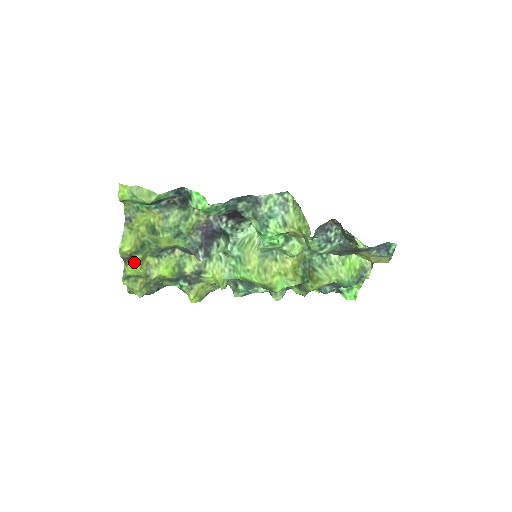
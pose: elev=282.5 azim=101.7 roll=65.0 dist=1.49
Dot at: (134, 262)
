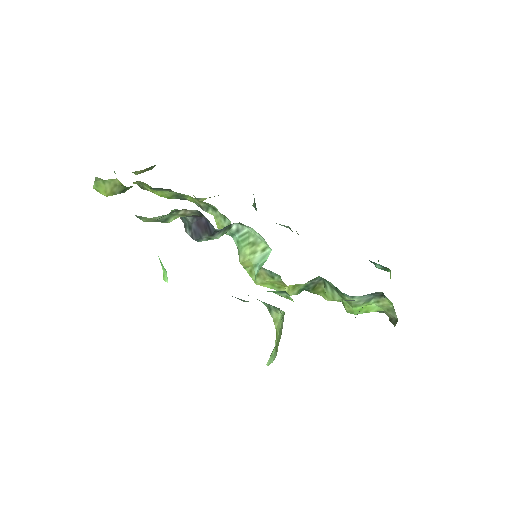
Dot at: occluded
